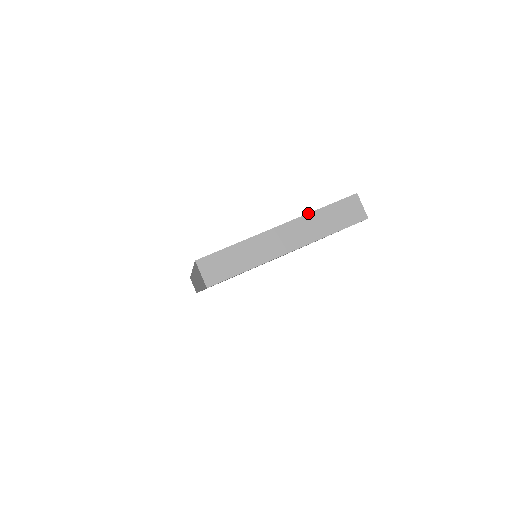
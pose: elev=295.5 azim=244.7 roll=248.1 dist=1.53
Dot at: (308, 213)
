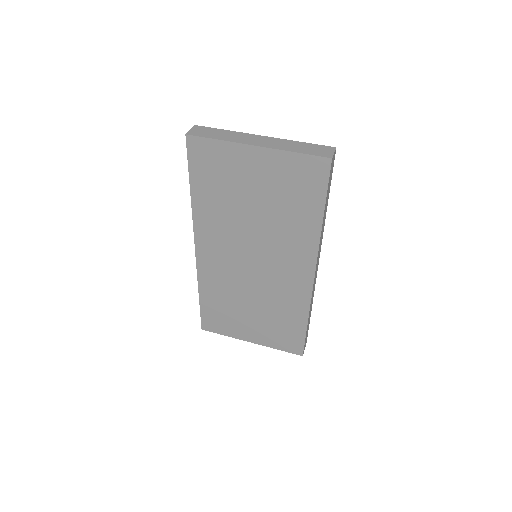
Dot at: (289, 140)
